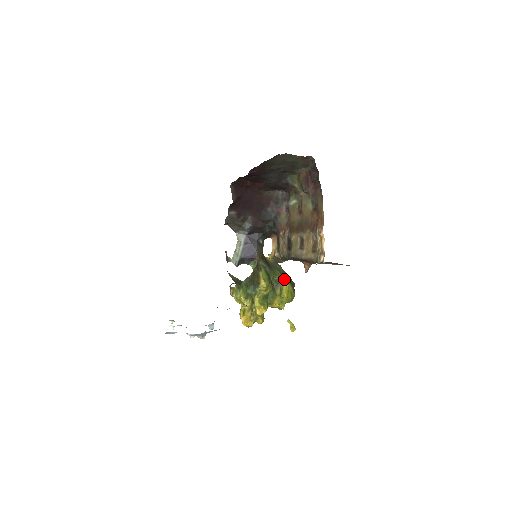
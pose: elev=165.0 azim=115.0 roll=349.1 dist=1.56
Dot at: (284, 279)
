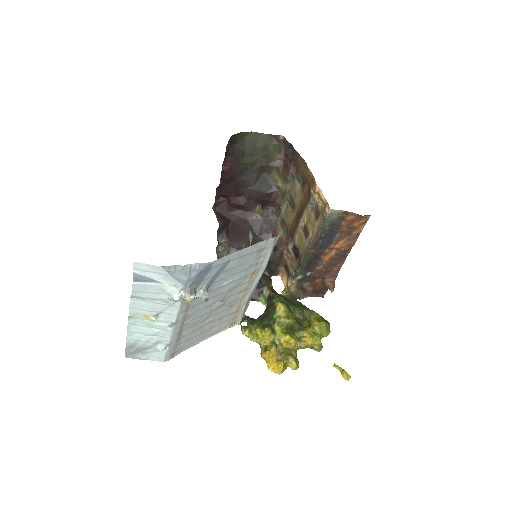
Dot at: (309, 310)
